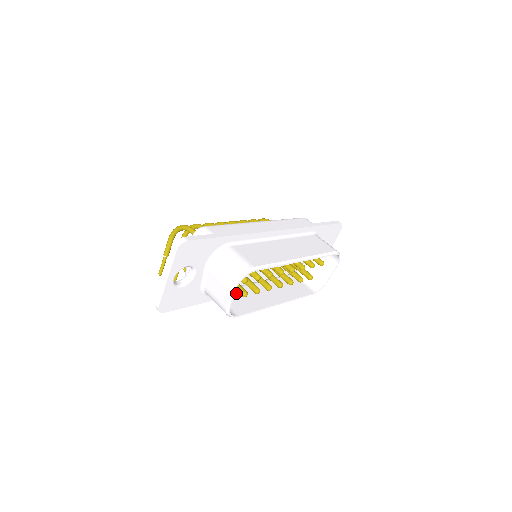
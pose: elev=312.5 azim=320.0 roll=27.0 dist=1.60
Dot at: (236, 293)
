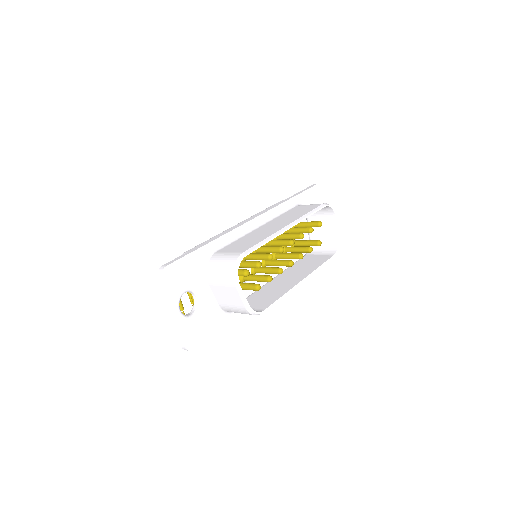
Dot at: (255, 296)
